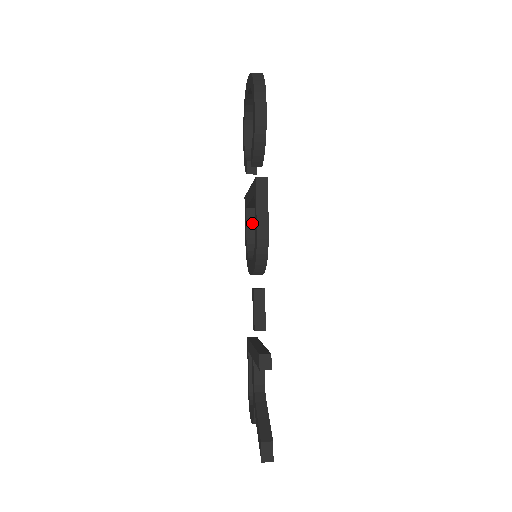
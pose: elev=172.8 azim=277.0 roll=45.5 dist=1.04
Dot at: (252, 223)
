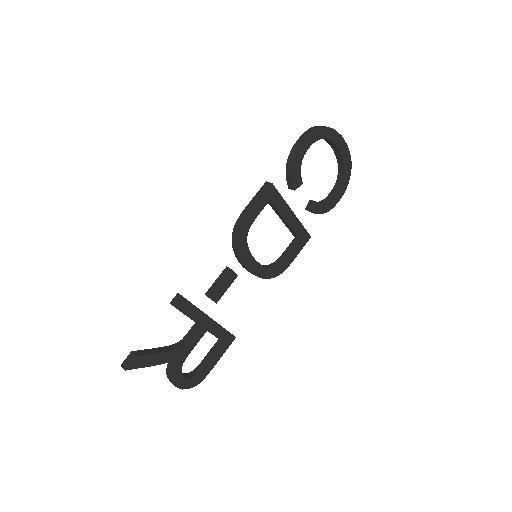
Dot at: (290, 250)
